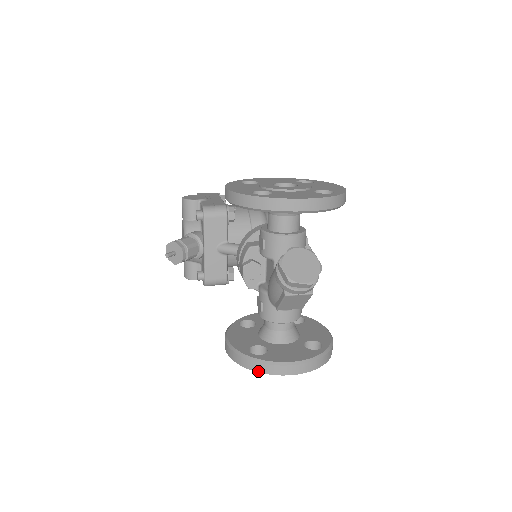
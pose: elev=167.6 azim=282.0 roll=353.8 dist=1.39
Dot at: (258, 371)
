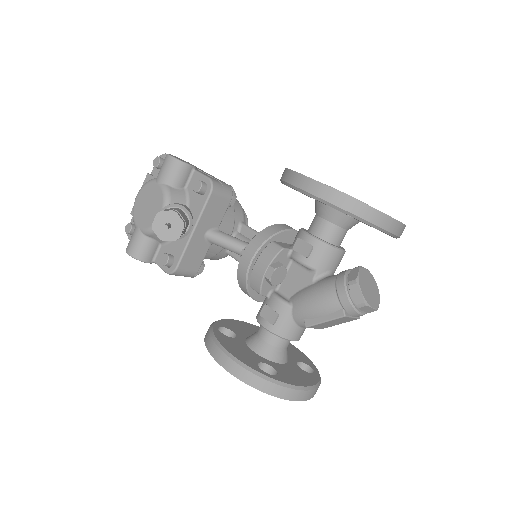
Dot at: (273, 395)
